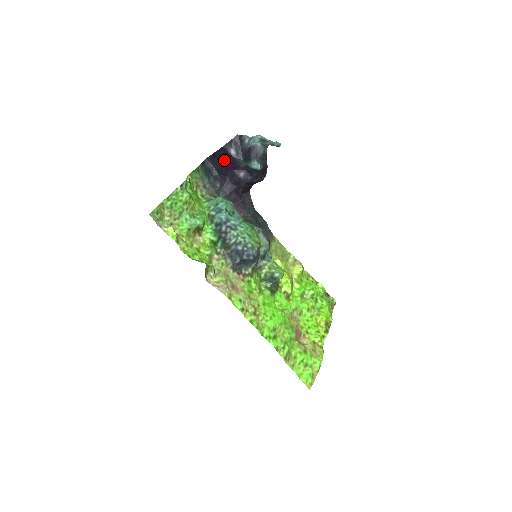
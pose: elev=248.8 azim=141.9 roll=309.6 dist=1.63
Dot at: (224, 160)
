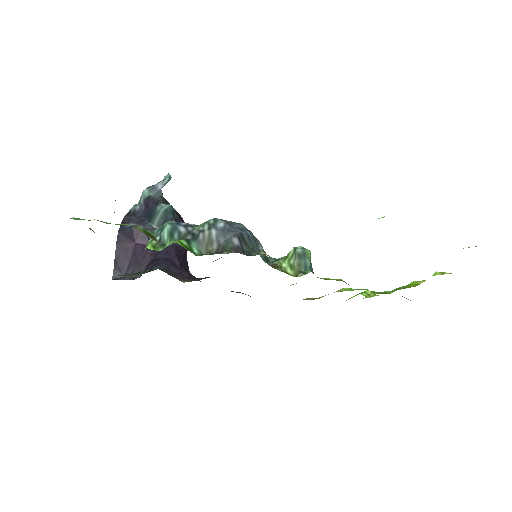
Dot at: (131, 247)
